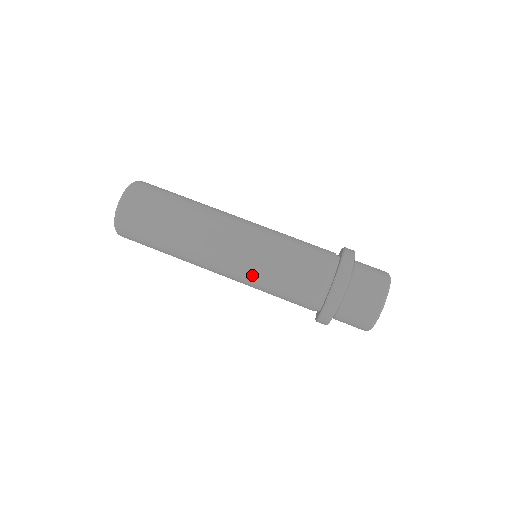
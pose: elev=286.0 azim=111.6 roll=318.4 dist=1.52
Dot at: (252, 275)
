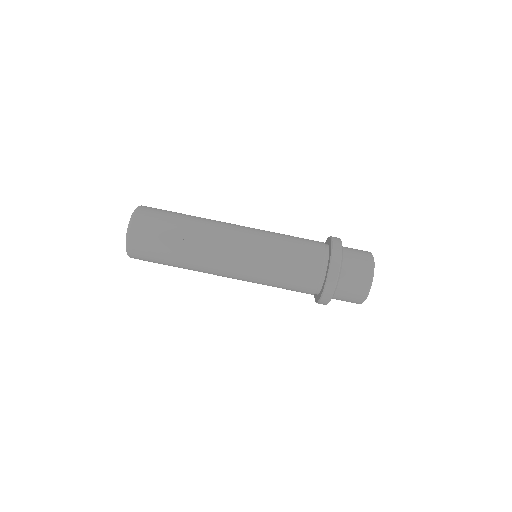
Dot at: occluded
